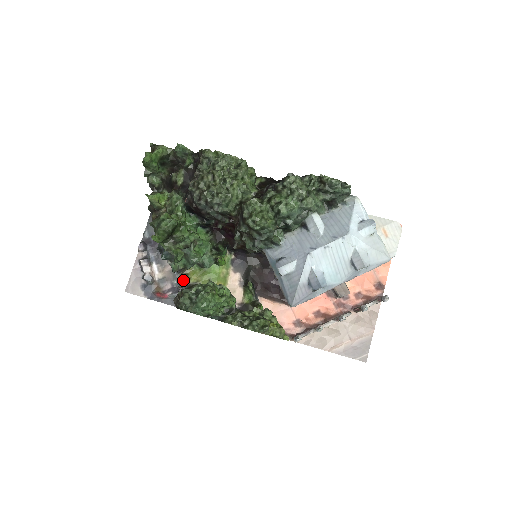
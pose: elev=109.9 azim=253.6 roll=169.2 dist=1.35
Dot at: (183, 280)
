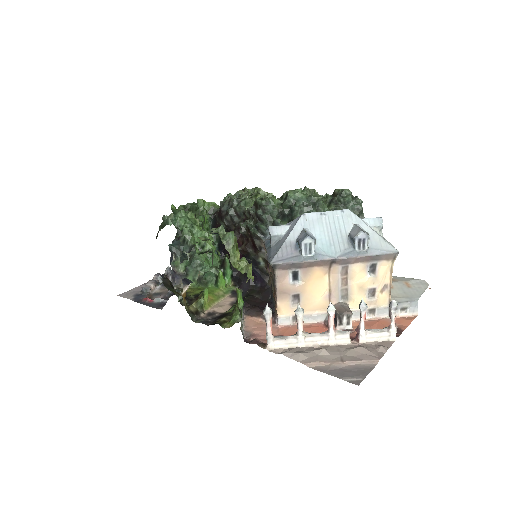
Dot at: occluded
